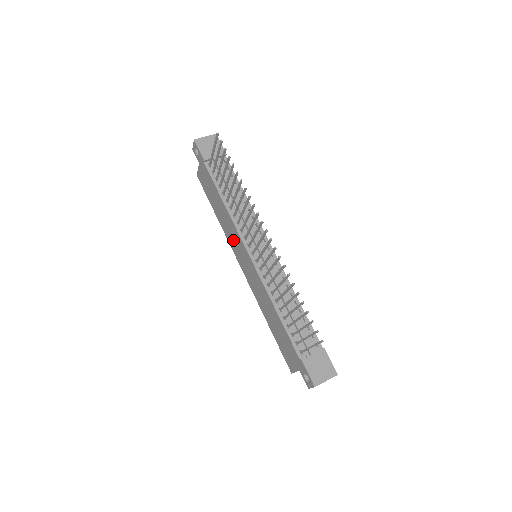
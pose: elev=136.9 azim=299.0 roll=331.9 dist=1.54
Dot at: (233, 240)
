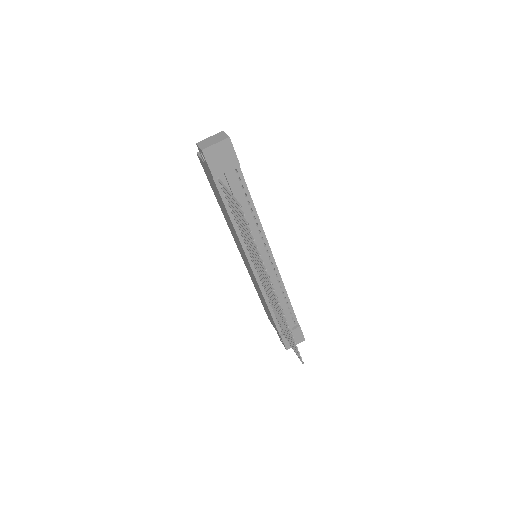
Dot at: (235, 237)
